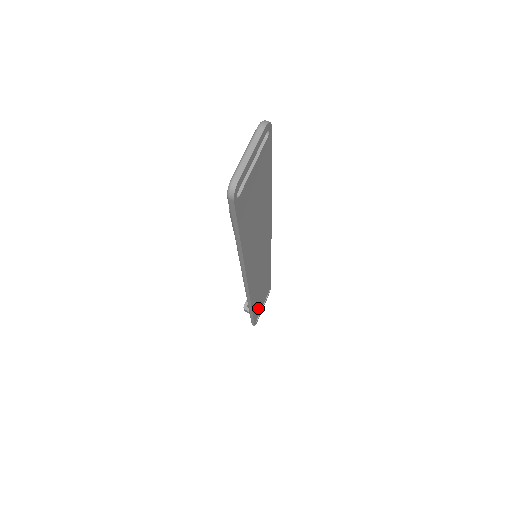
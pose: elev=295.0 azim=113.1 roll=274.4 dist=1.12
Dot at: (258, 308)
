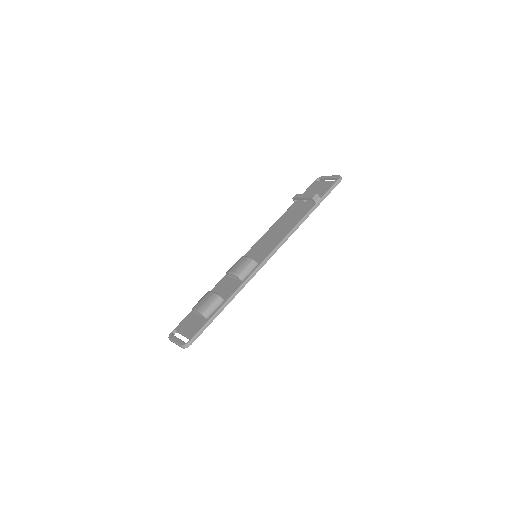
Dot at: occluded
